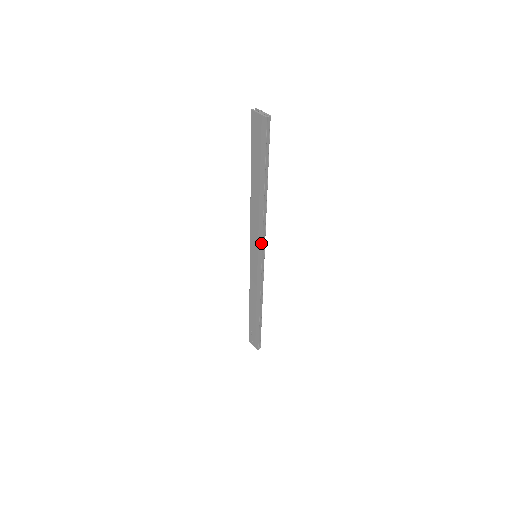
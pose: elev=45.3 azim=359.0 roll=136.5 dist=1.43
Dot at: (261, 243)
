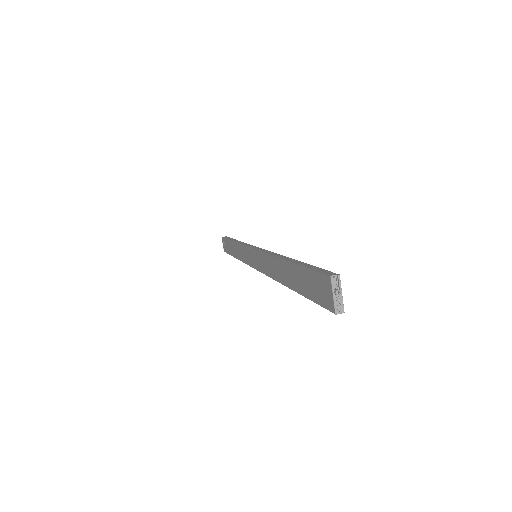
Dot at: (263, 272)
